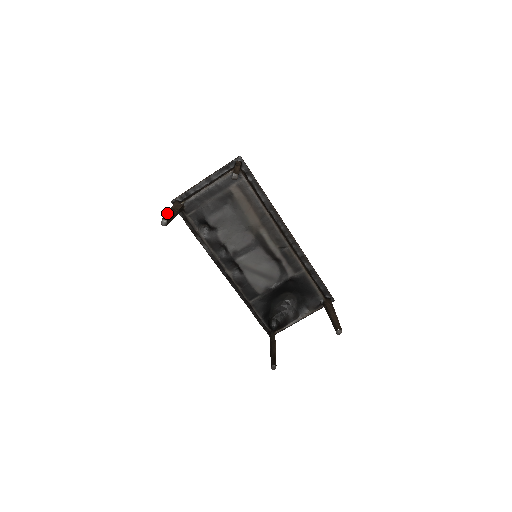
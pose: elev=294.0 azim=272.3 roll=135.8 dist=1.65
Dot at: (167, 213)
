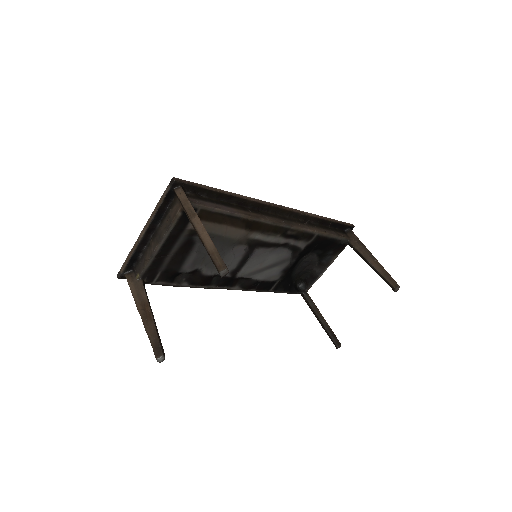
Dot at: (147, 333)
